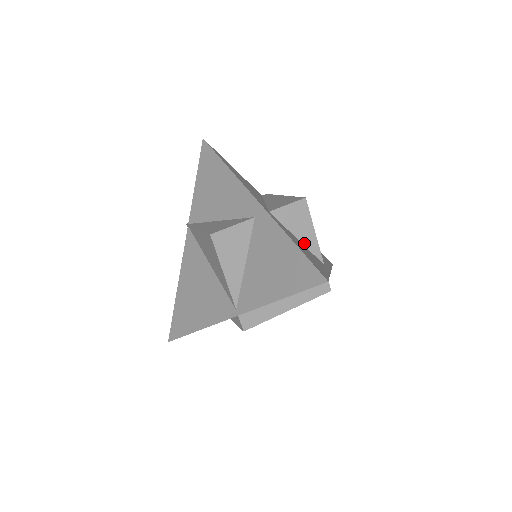
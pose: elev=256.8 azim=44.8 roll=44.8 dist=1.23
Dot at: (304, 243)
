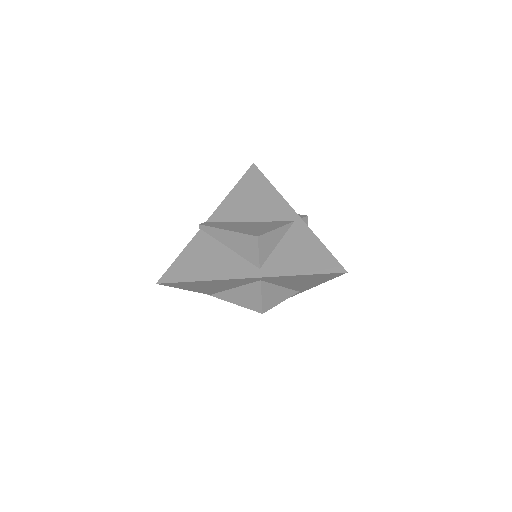
Dot at: (280, 239)
